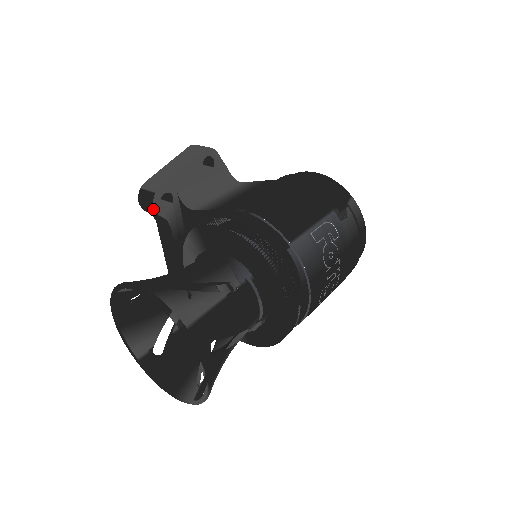
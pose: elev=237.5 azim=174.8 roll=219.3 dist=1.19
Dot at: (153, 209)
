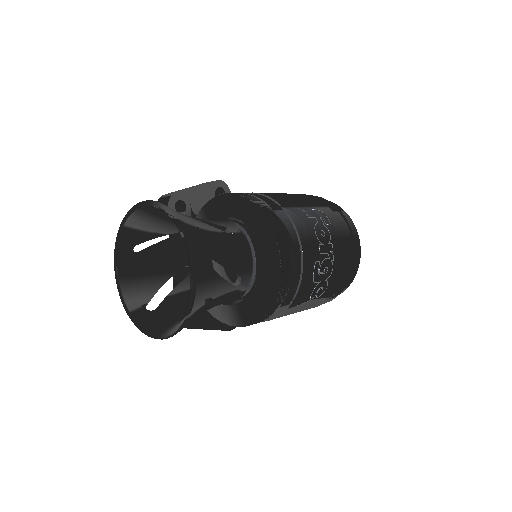
Dot at: occluded
